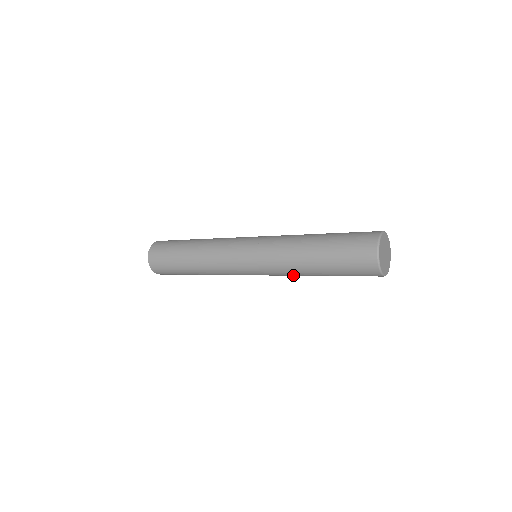
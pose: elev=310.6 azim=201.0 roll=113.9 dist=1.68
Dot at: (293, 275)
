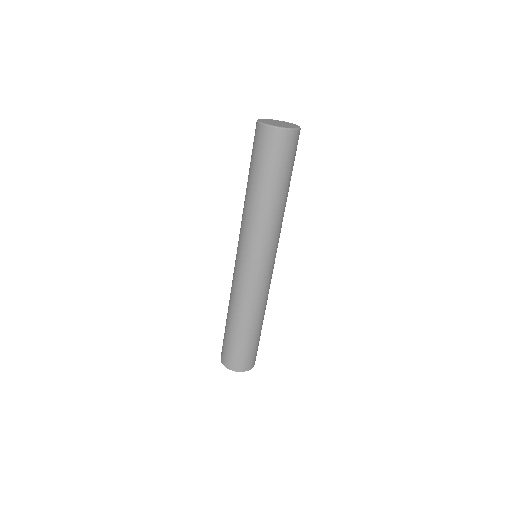
Dot at: (249, 219)
